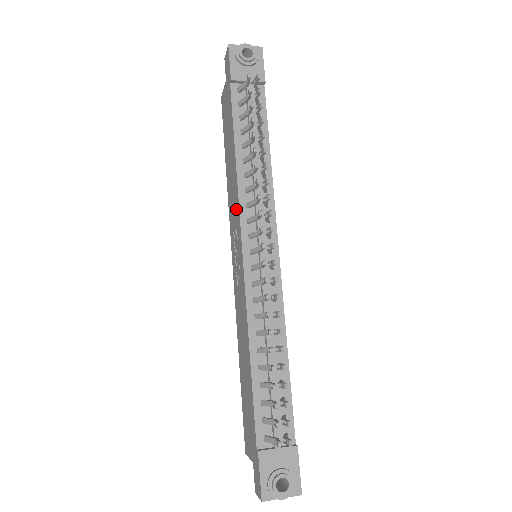
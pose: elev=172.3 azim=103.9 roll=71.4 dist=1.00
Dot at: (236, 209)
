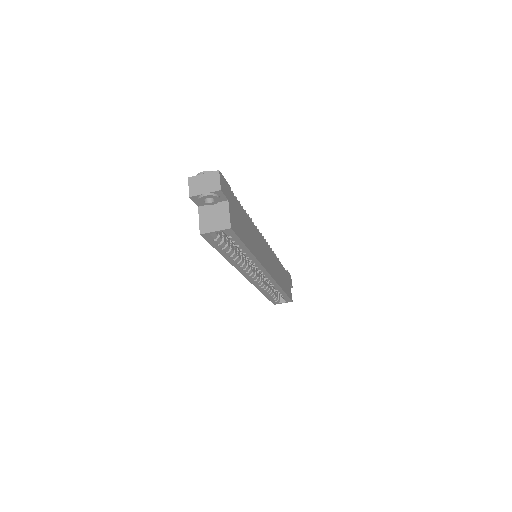
Dot at: occluded
